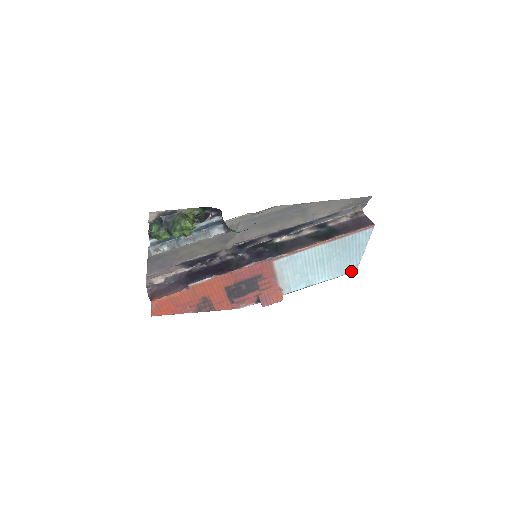
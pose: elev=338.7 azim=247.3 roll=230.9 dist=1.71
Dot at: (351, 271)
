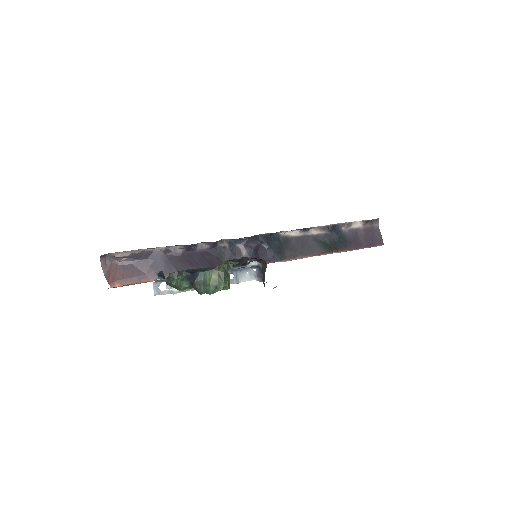
Dot at: occluded
